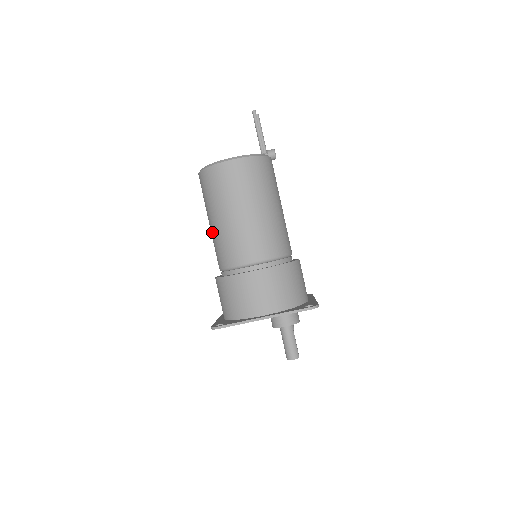
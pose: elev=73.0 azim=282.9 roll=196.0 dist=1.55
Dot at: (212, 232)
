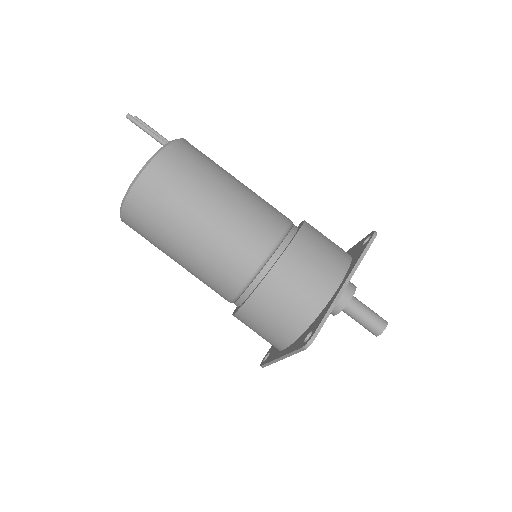
Dot at: (195, 258)
